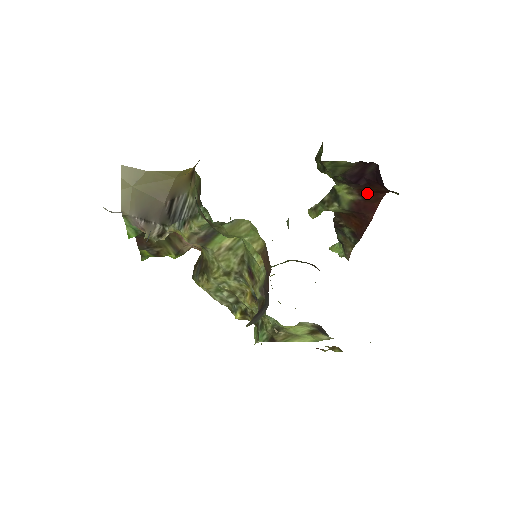
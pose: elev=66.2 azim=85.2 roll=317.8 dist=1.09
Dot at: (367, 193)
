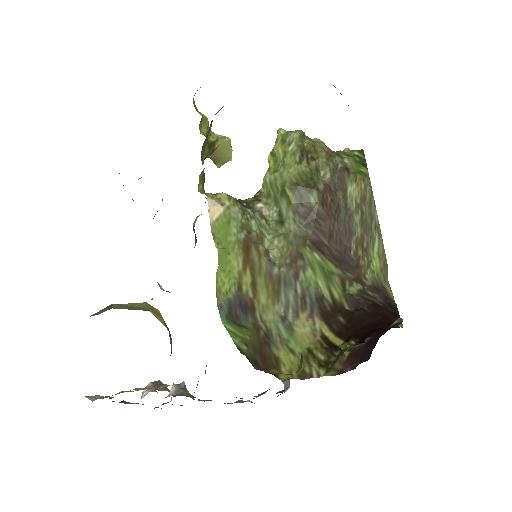
Dot at: occluded
